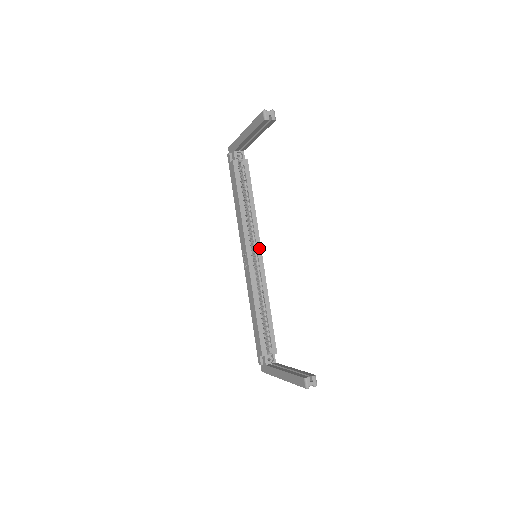
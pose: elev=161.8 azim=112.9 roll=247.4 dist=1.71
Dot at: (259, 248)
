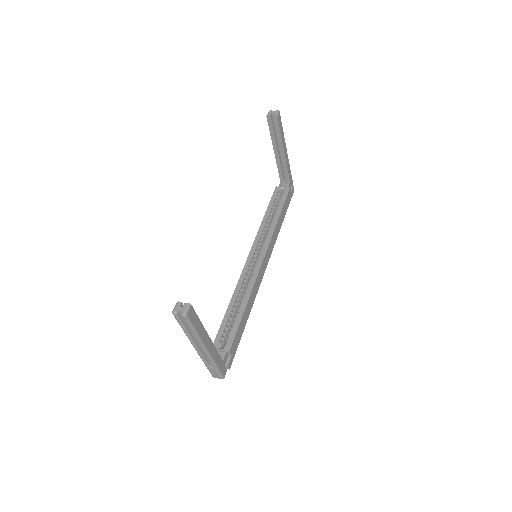
Dot at: (264, 252)
